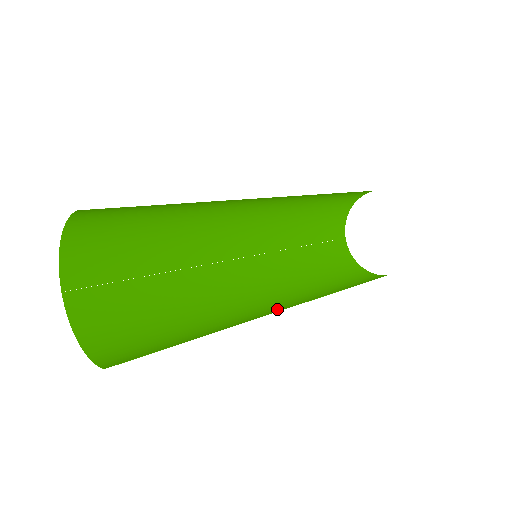
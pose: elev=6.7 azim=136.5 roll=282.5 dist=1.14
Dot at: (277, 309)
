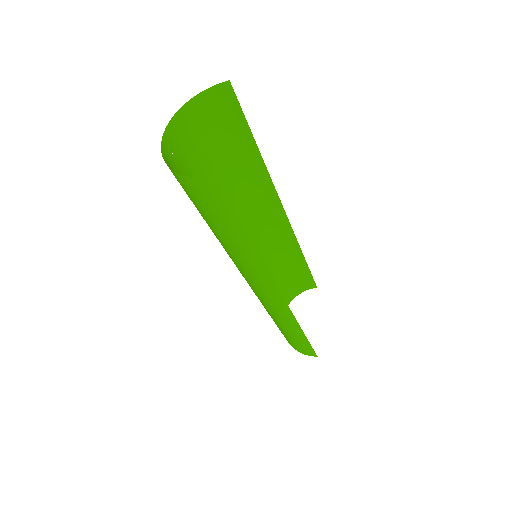
Dot at: (274, 292)
